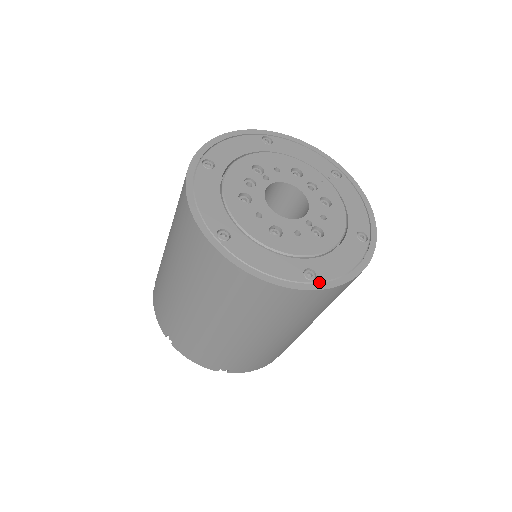
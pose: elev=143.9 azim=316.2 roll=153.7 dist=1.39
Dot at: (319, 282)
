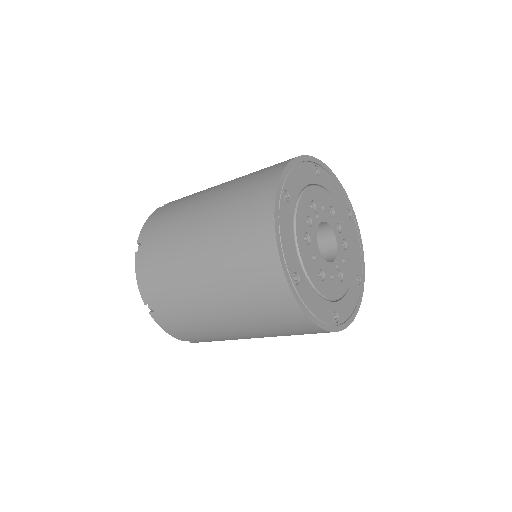
Dot at: (339, 324)
